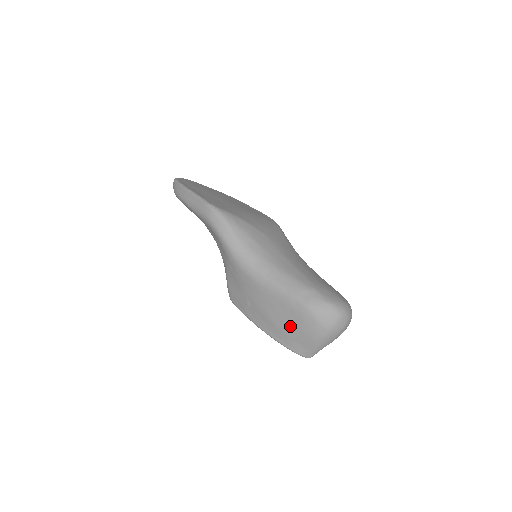
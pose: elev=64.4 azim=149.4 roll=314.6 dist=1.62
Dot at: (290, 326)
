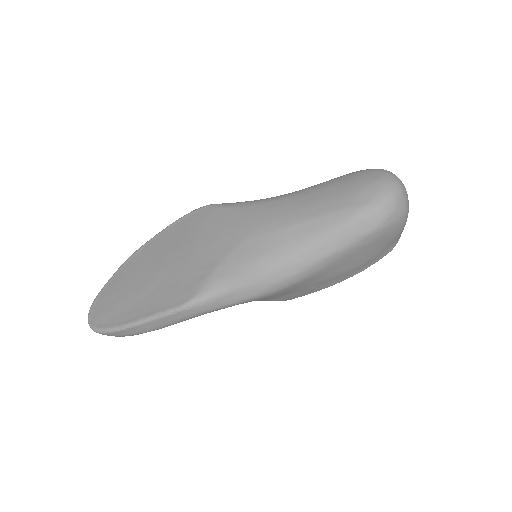
Dot at: (374, 252)
